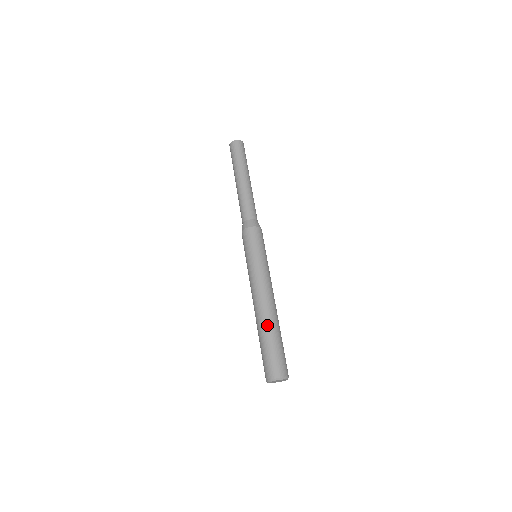
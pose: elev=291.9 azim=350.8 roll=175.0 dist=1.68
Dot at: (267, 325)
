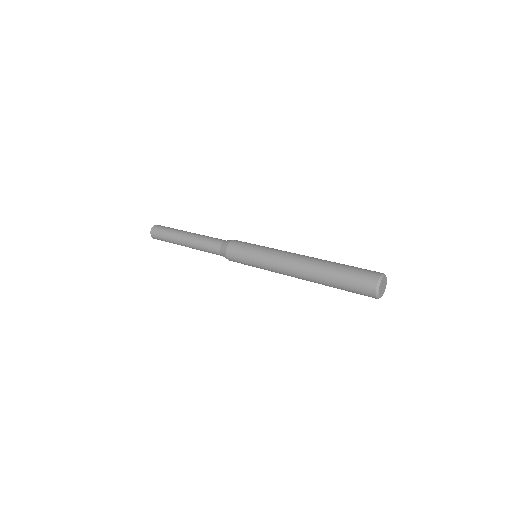
Dot at: (323, 266)
